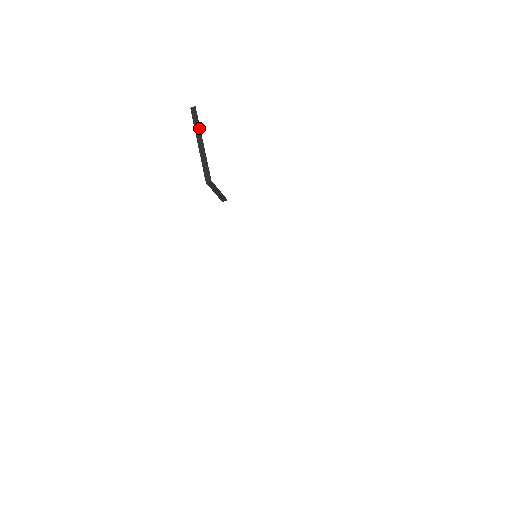
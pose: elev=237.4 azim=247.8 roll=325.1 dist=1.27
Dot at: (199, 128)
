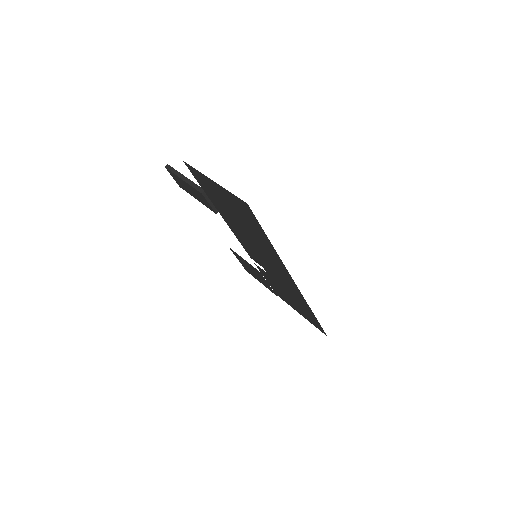
Dot at: (178, 172)
